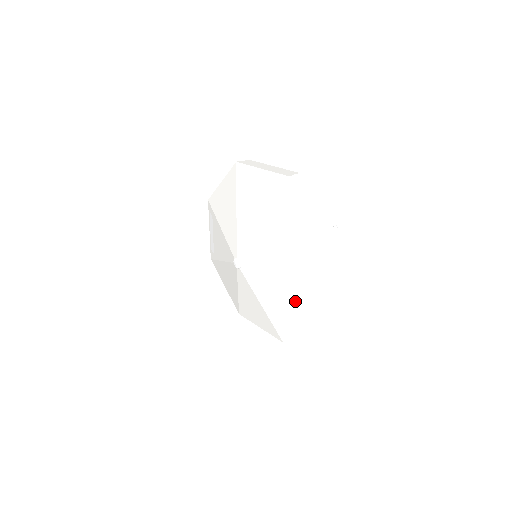
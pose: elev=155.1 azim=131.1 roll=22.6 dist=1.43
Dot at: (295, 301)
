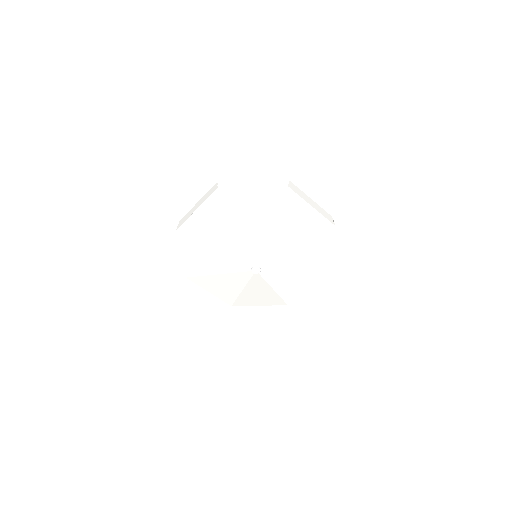
Dot at: (308, 273)
